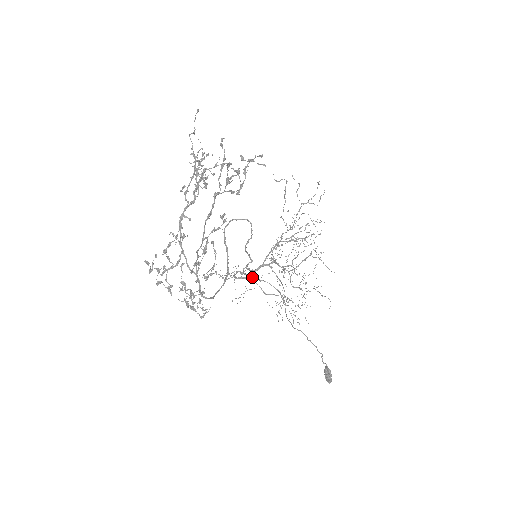
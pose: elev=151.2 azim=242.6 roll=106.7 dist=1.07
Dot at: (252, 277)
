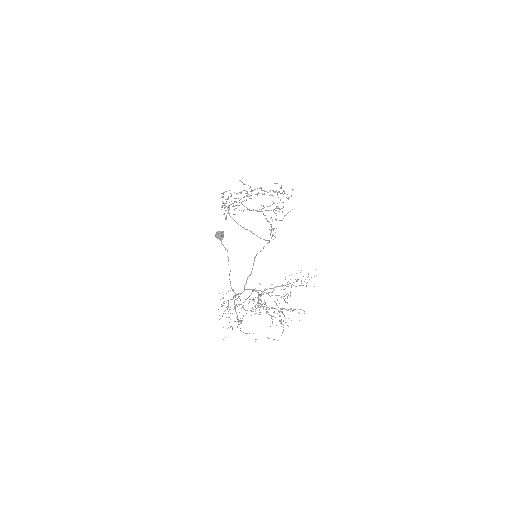
Dot at: (241, 293)
